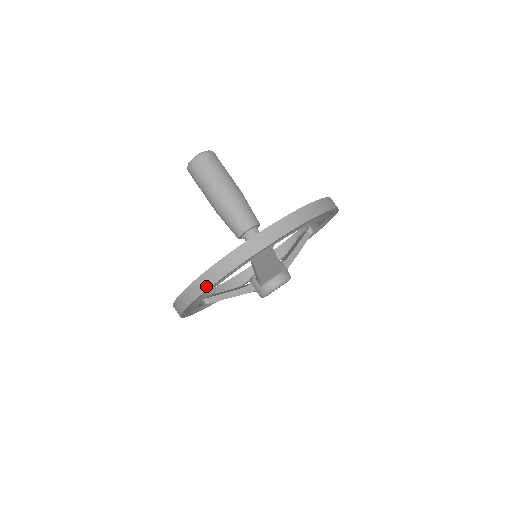
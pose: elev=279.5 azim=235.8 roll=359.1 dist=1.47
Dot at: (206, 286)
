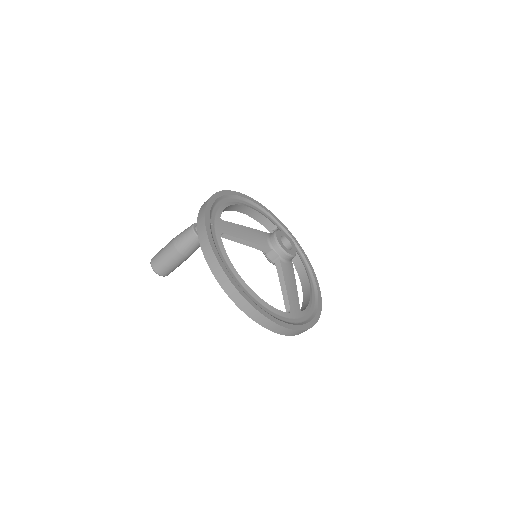
Dot at: (216, 262)
